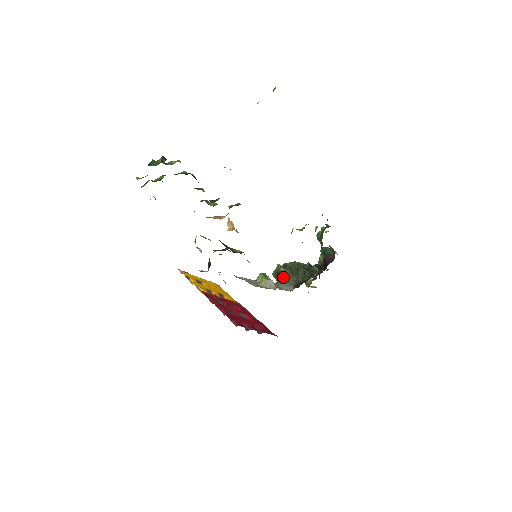
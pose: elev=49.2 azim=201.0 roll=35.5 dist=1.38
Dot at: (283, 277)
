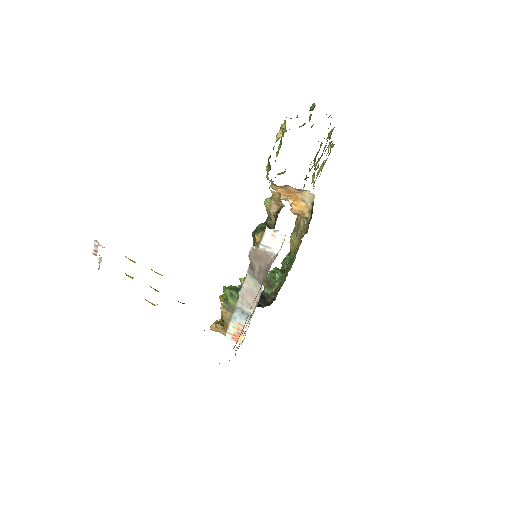
Dot at: occluded
